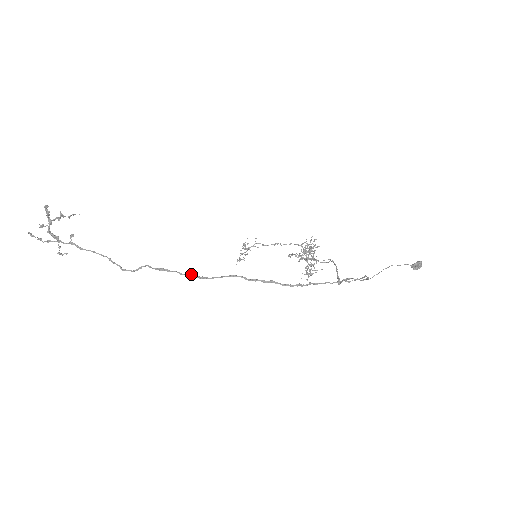
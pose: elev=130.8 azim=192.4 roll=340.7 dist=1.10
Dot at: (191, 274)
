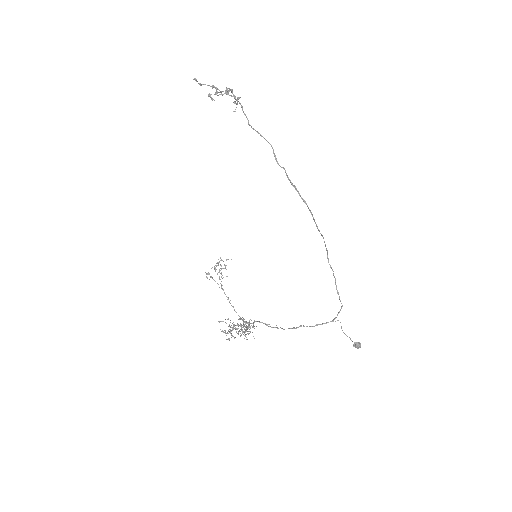
Dot at: (287, 176)
